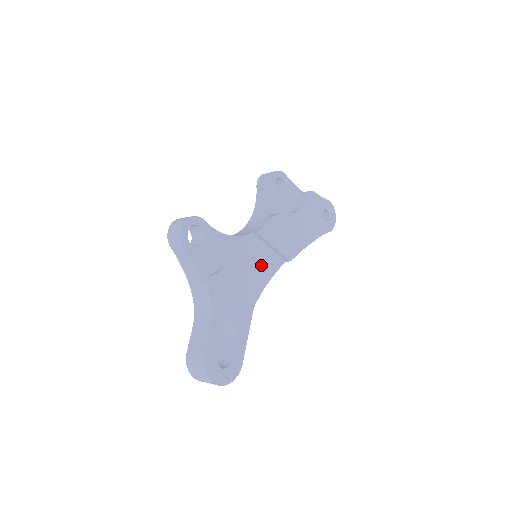
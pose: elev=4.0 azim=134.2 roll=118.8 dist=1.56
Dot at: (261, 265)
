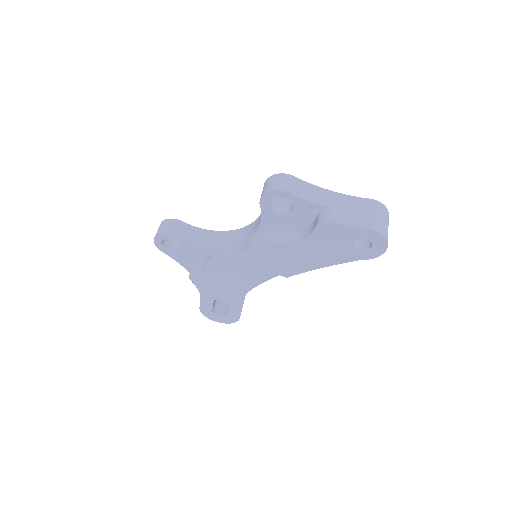
Dot at: (250, 272)
